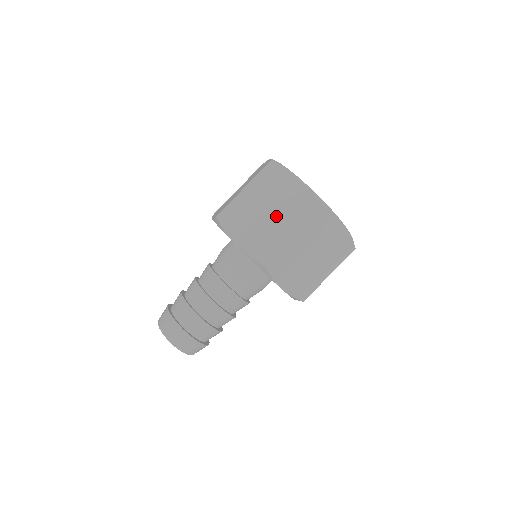
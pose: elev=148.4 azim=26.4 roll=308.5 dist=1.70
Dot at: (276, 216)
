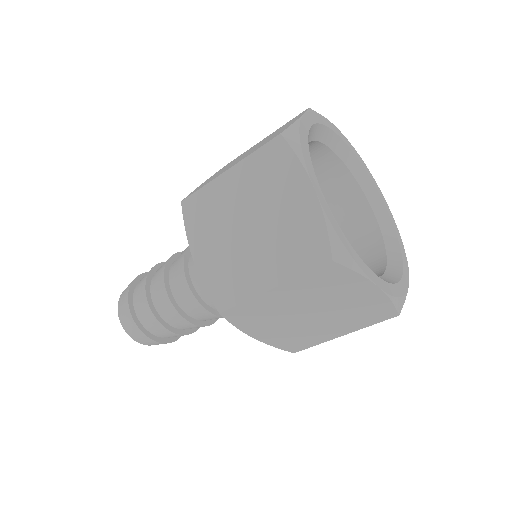
Dot at: (246, 154)
